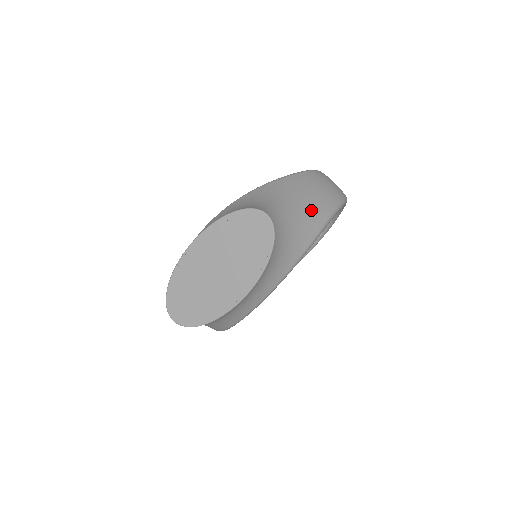
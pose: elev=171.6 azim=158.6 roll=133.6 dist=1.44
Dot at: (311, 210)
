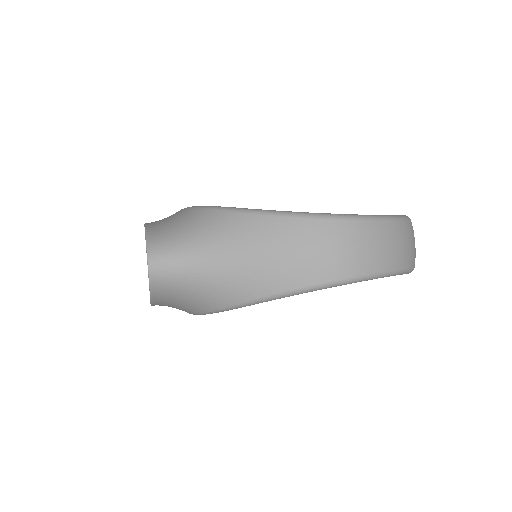
Dot at: (240, 277)
